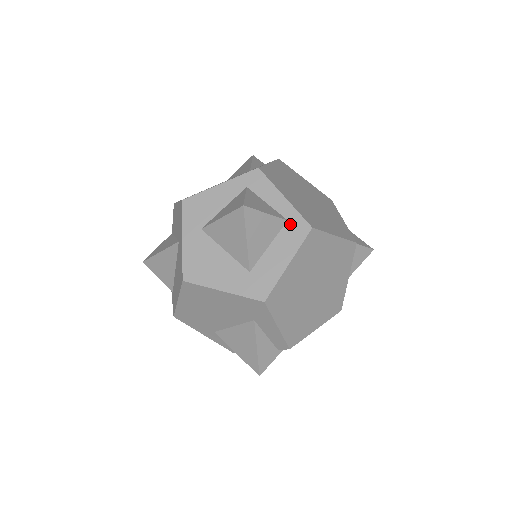
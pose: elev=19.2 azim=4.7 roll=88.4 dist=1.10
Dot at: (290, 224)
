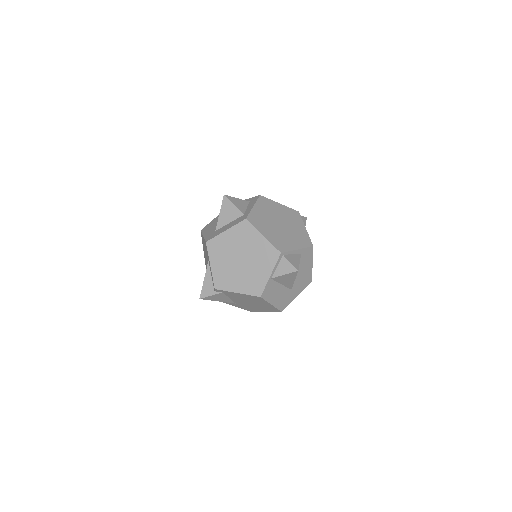
Dot at: (243, 216)
